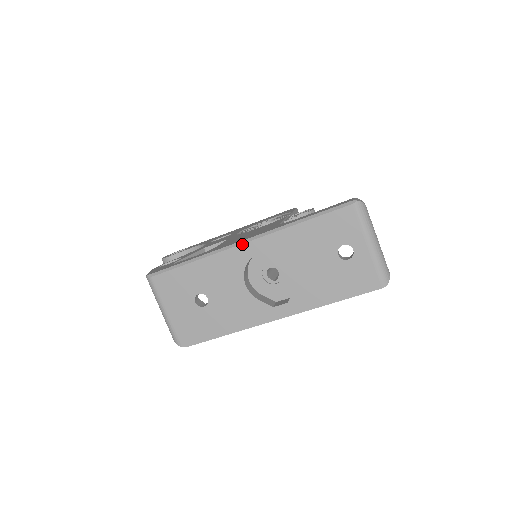
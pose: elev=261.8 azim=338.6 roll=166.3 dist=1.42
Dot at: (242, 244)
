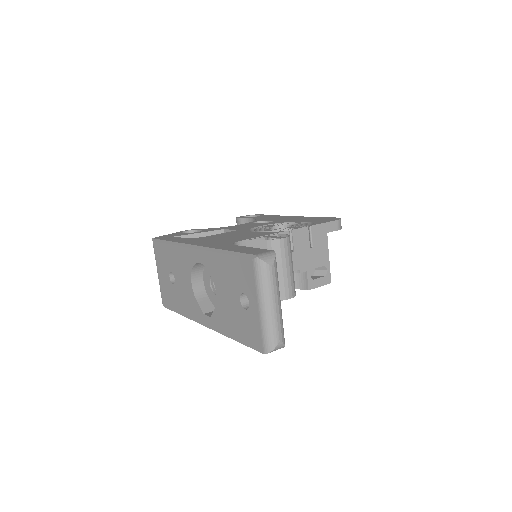
Dot at: (192, 248)
